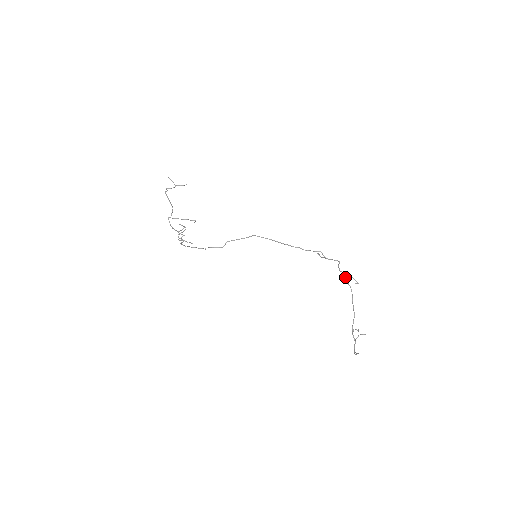
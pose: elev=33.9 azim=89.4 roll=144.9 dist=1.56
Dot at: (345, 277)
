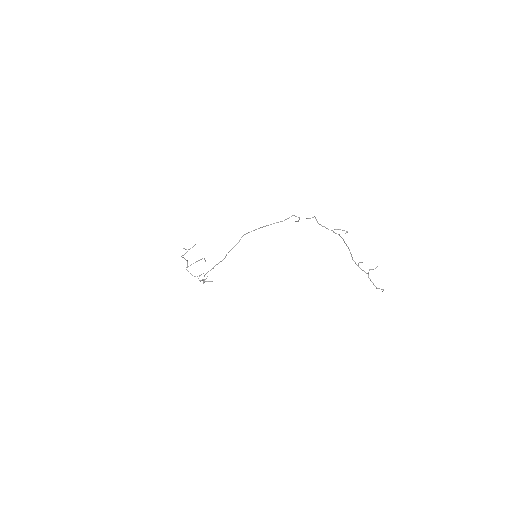
Dot at: (331, 230)
